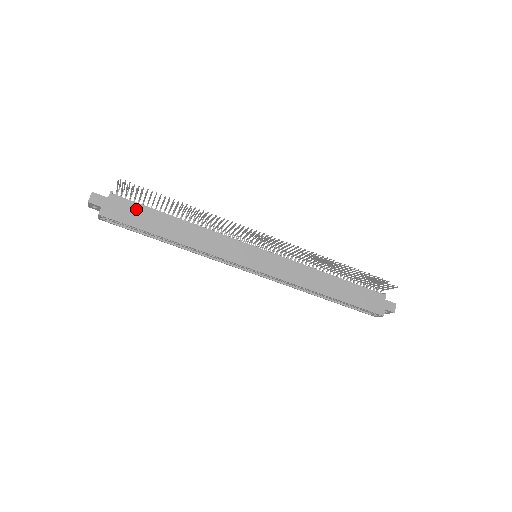
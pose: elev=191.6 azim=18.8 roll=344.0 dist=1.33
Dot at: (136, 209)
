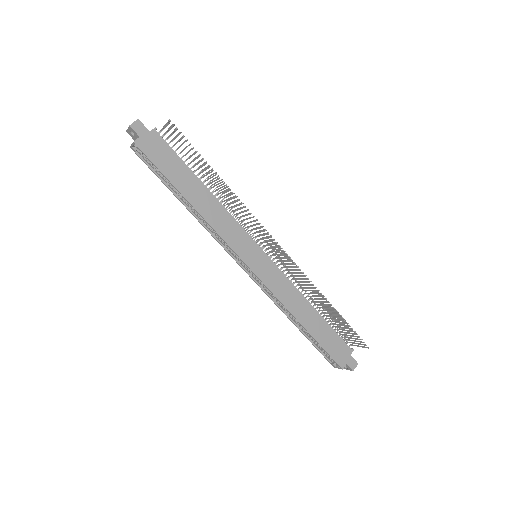
Dot at: (170, 156)
